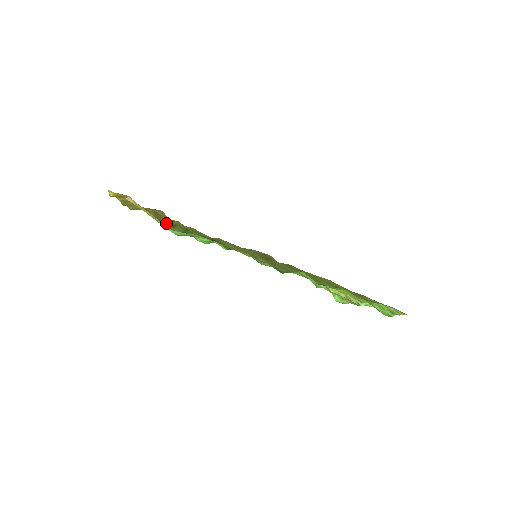
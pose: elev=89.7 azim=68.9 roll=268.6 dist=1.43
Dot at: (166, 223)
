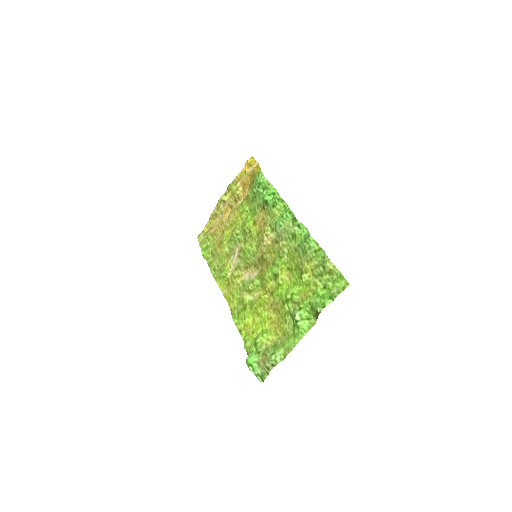
Dot at: (252, 187)
